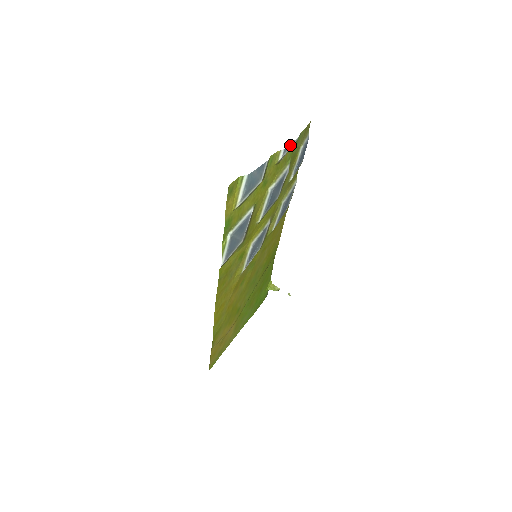
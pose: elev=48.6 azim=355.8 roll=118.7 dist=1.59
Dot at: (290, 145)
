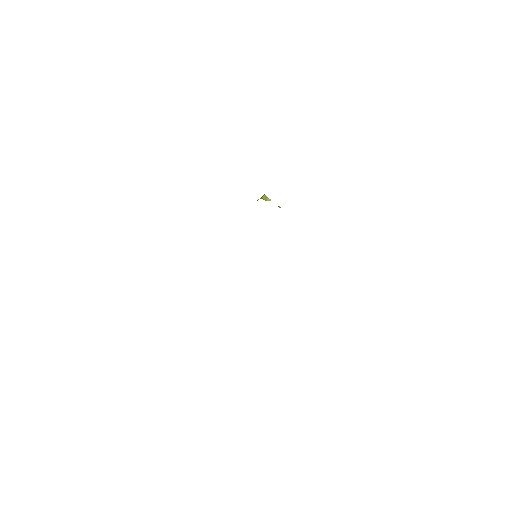
Dot at: occluded
